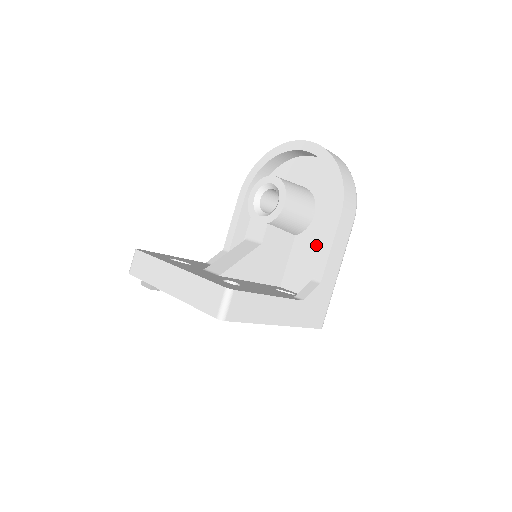
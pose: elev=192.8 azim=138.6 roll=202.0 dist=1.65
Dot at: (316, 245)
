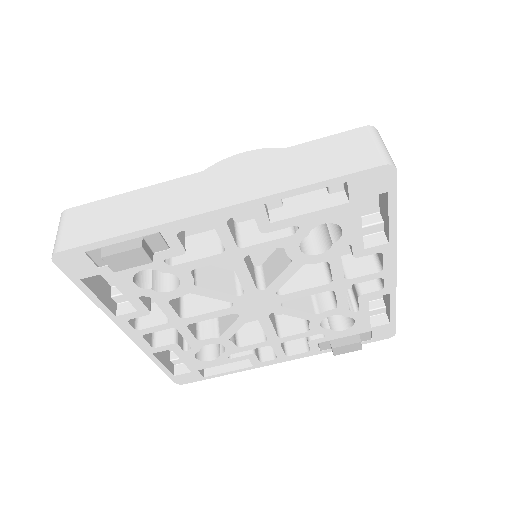
Dot at: occluded
